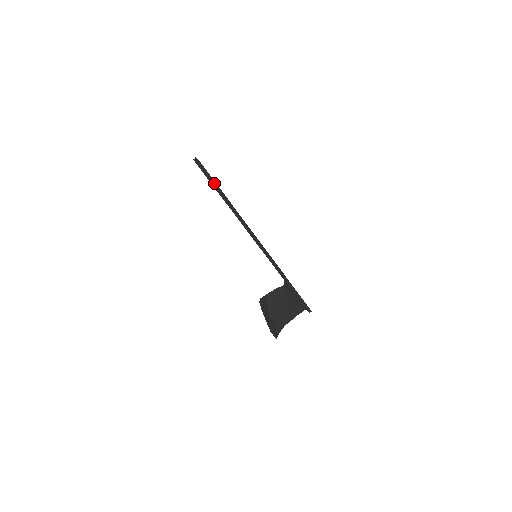
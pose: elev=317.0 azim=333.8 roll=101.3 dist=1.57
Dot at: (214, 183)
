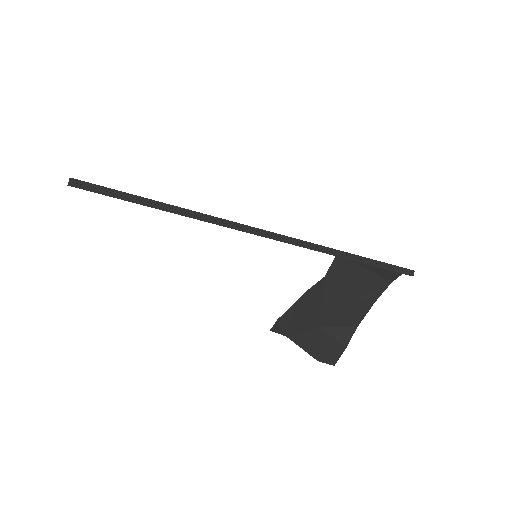
Dot at: (127, 195)
